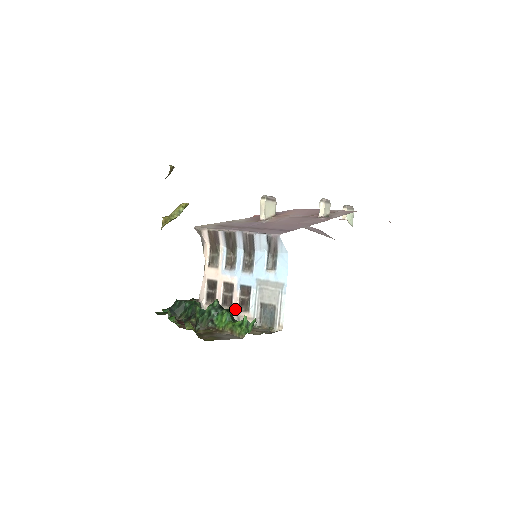
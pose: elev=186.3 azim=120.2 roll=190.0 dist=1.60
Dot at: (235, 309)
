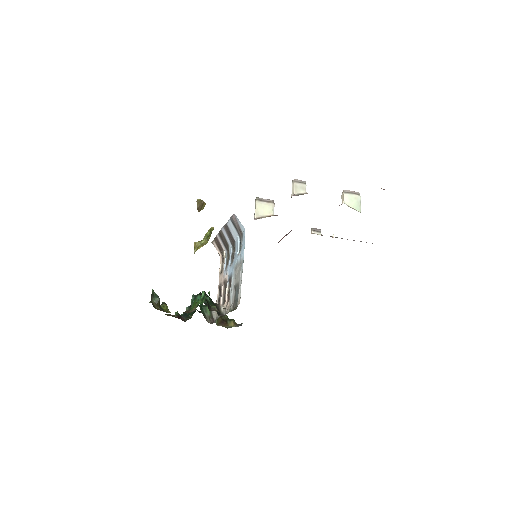
Dot at: (225, 302)
